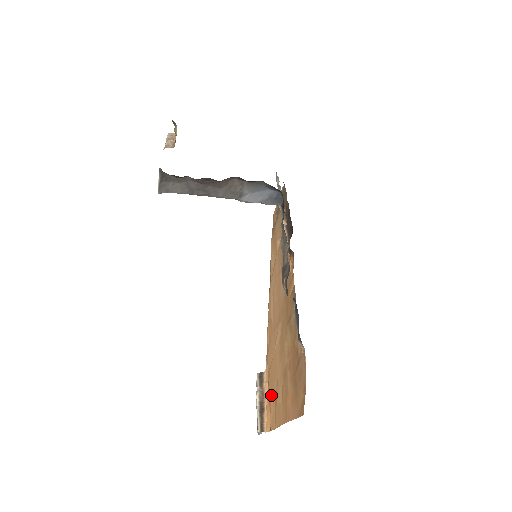
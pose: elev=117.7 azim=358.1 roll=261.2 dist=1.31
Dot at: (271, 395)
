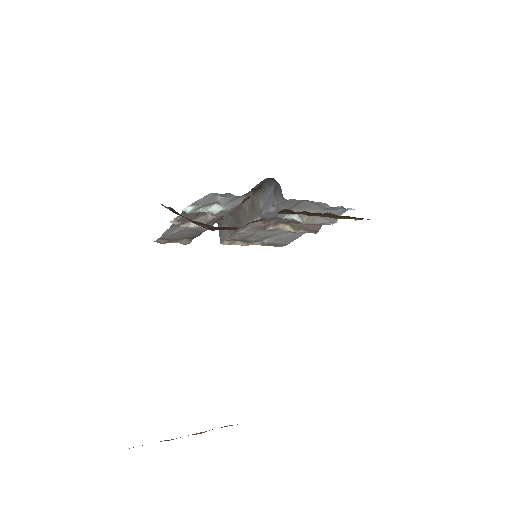
Dot at: occluded
